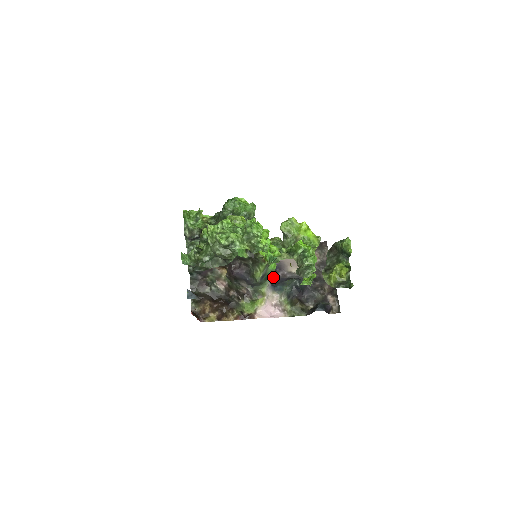
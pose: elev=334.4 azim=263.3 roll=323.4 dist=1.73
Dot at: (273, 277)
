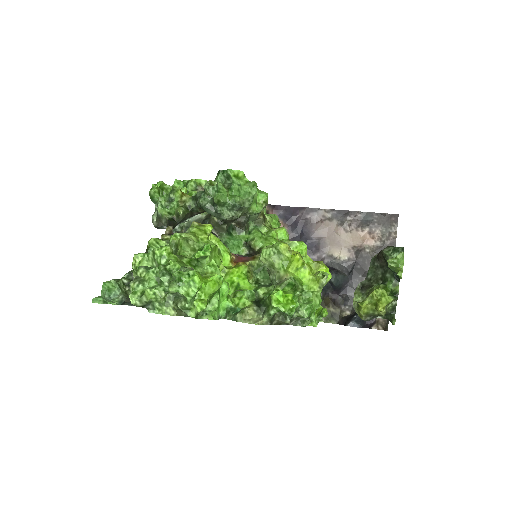
Dot at: occluded
